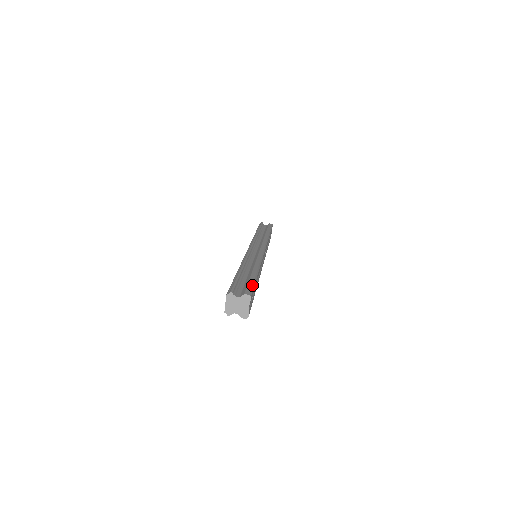
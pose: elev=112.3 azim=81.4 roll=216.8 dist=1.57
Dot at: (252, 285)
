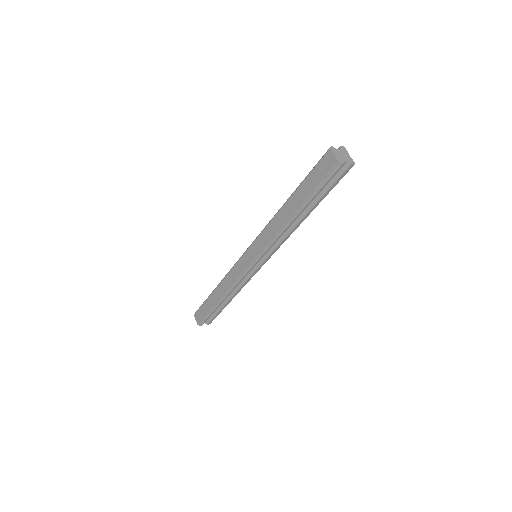
Dot at: occluded
